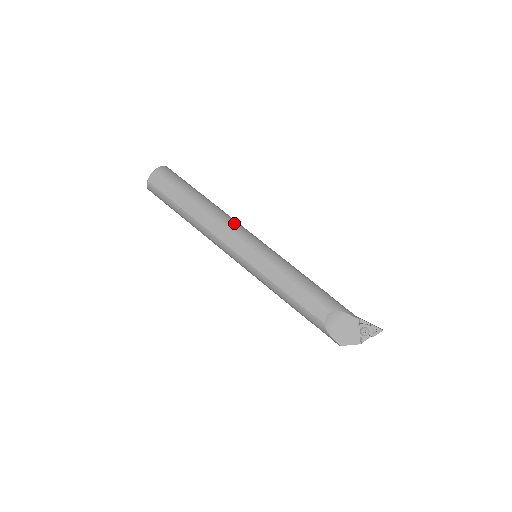
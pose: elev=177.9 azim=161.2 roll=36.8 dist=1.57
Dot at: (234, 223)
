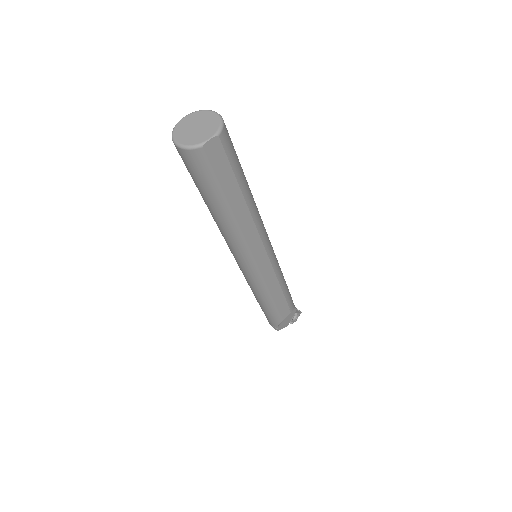
Dot at: occluded
